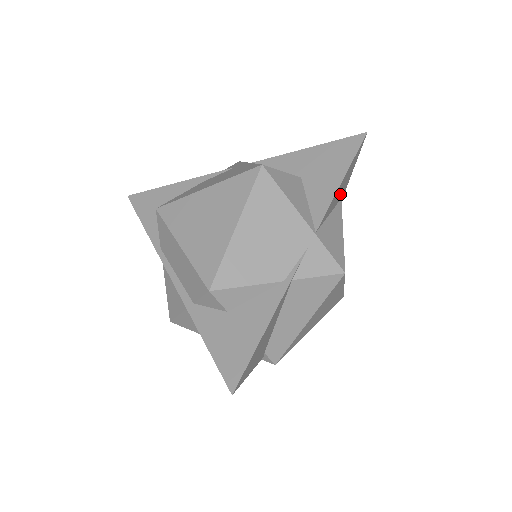
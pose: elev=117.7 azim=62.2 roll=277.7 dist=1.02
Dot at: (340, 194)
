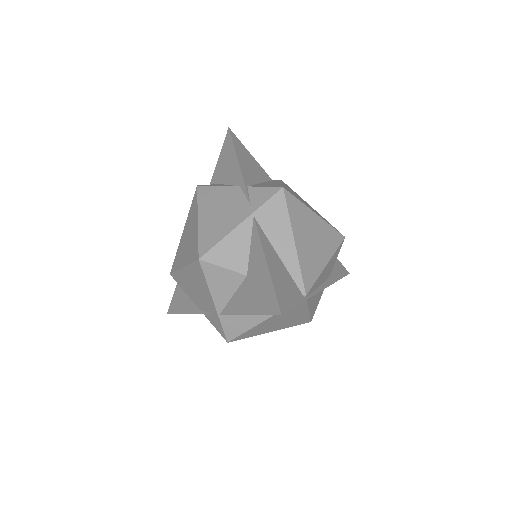
Dot at: occluded
